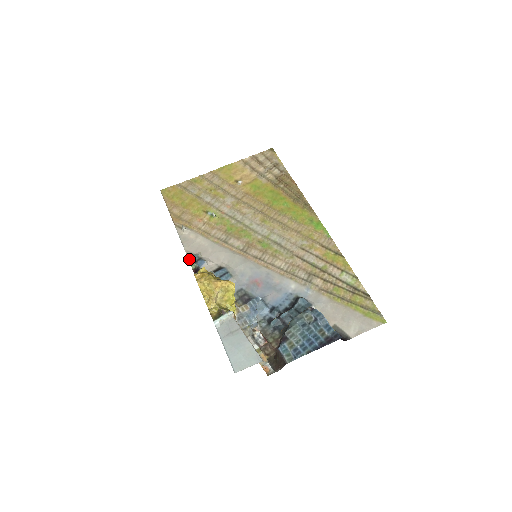
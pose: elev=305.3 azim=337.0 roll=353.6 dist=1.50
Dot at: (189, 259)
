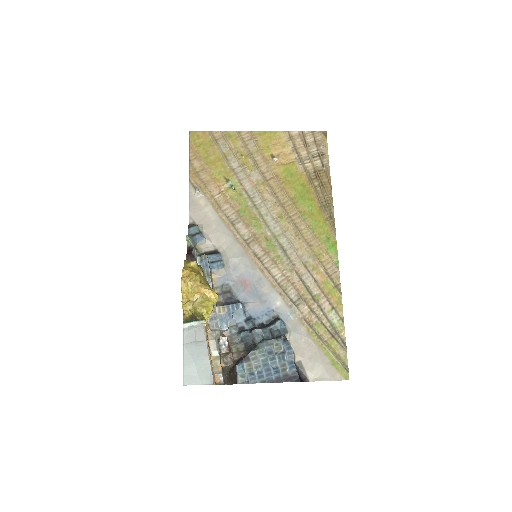
Dot at: (189, 229)
